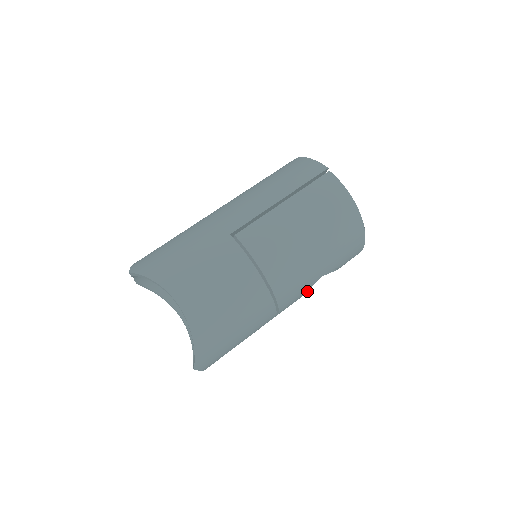
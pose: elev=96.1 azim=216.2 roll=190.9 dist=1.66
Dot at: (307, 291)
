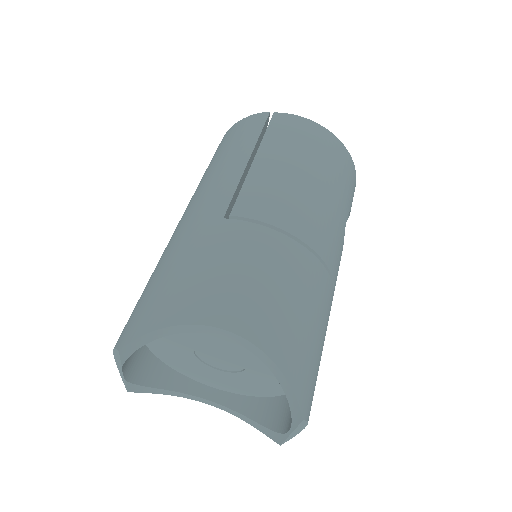
Dot at: occluded
